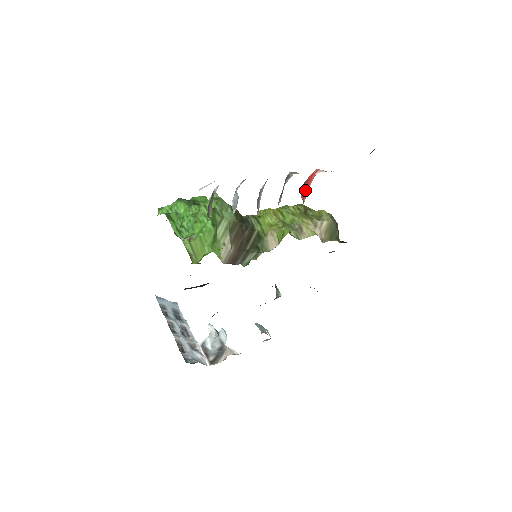
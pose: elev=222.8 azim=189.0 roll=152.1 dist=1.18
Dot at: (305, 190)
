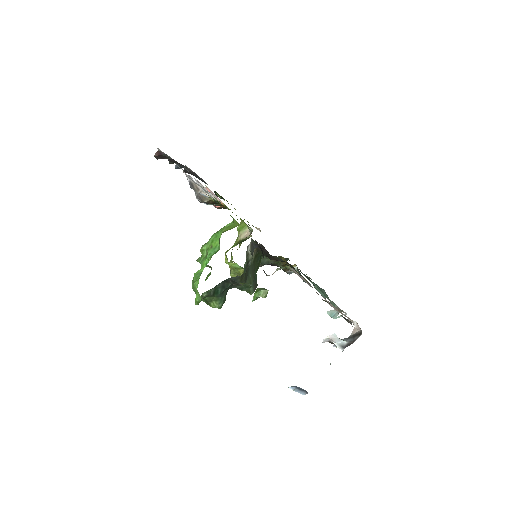
Dot at: occluded
